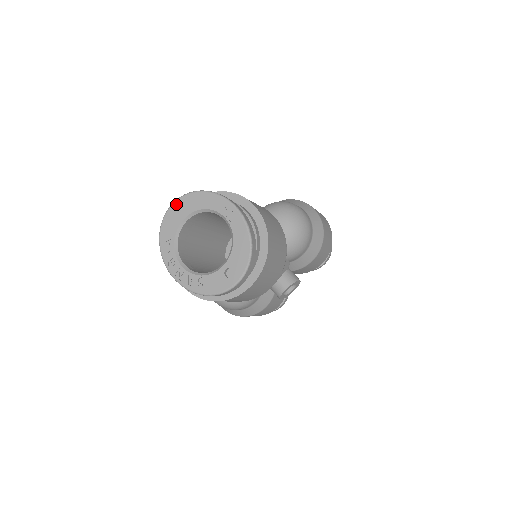
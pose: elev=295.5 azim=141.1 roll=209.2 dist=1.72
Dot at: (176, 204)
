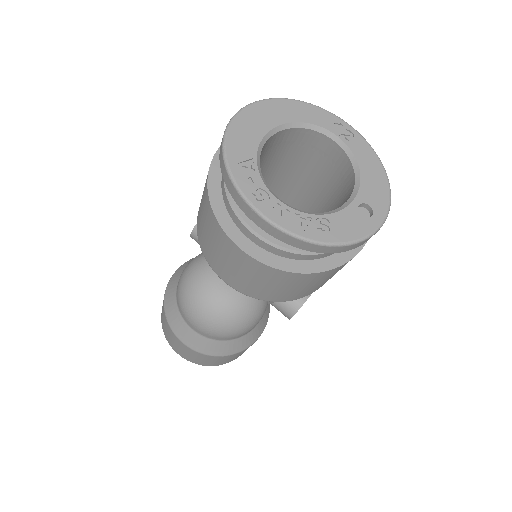
Dot at: (249, 110)
